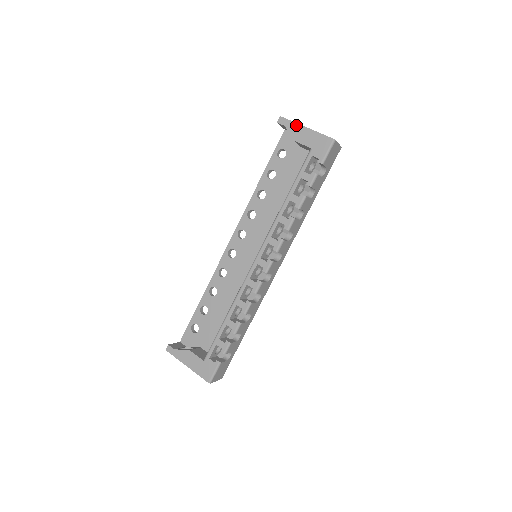
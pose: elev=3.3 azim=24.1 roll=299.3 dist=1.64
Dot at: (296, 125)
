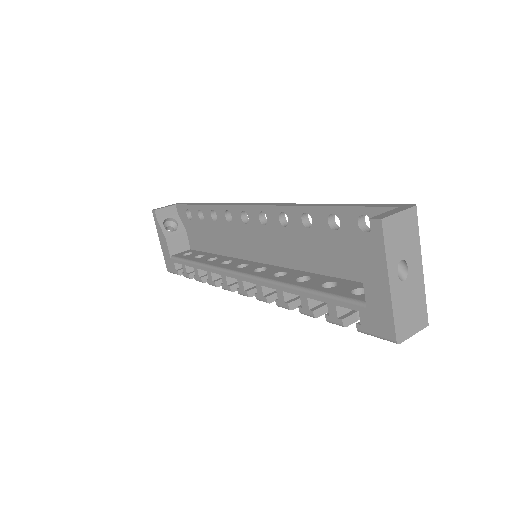
Dot at: (383, 261)
